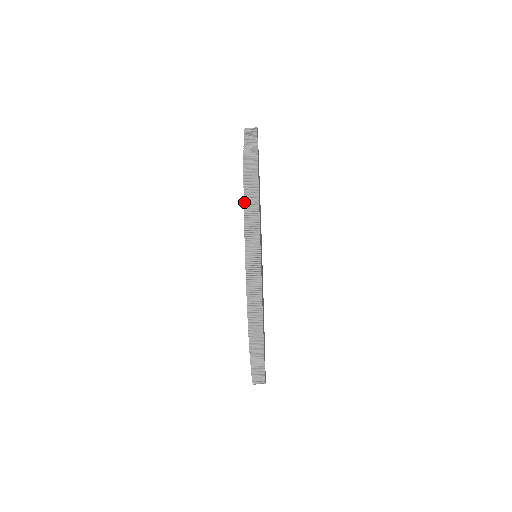
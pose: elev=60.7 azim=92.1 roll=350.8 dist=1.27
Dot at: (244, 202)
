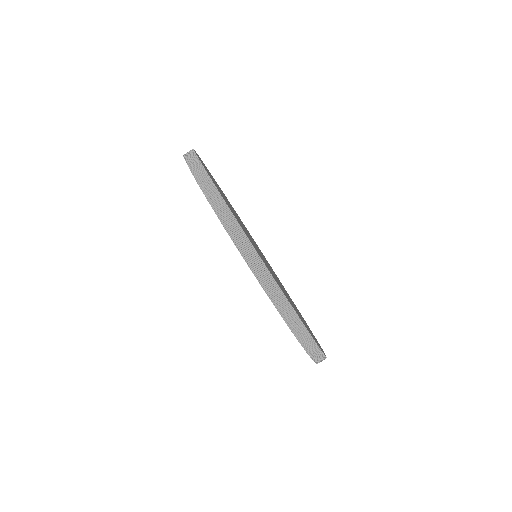
Dot at: occluded
